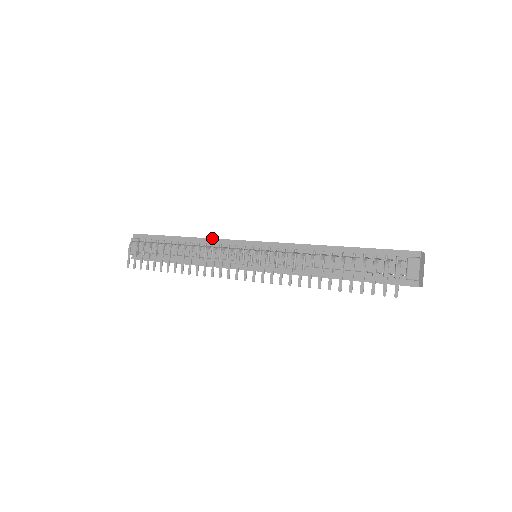
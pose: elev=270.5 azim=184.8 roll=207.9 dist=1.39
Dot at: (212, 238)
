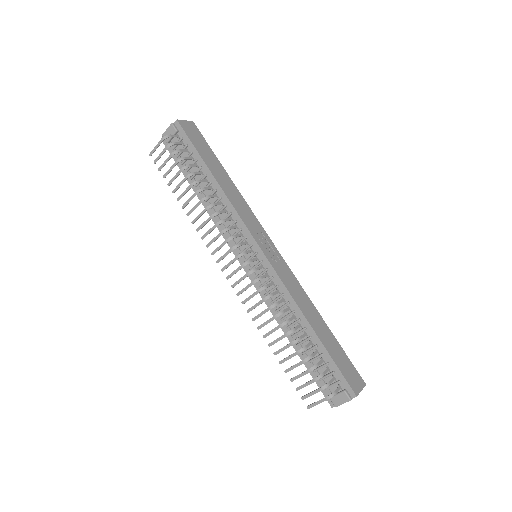
Dot at: (234, 207)
